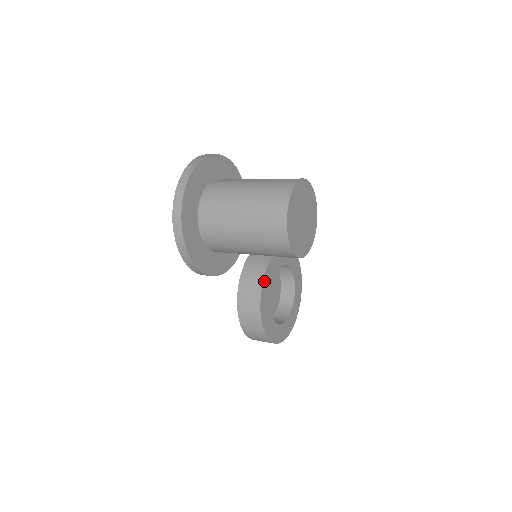
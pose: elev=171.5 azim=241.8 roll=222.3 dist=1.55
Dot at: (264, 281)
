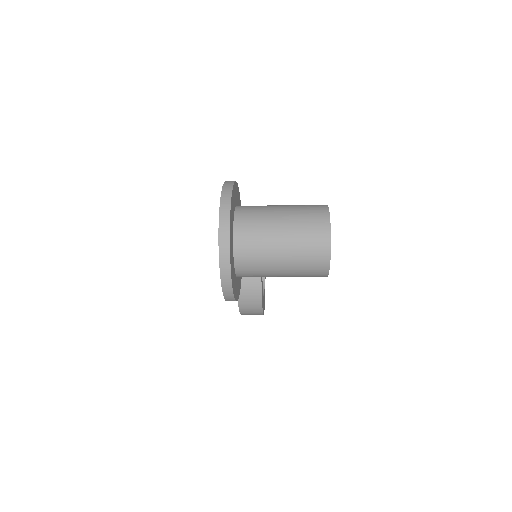
Dot at: occluded
